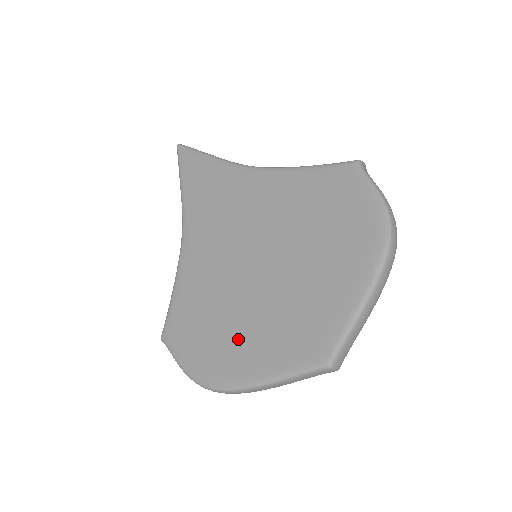
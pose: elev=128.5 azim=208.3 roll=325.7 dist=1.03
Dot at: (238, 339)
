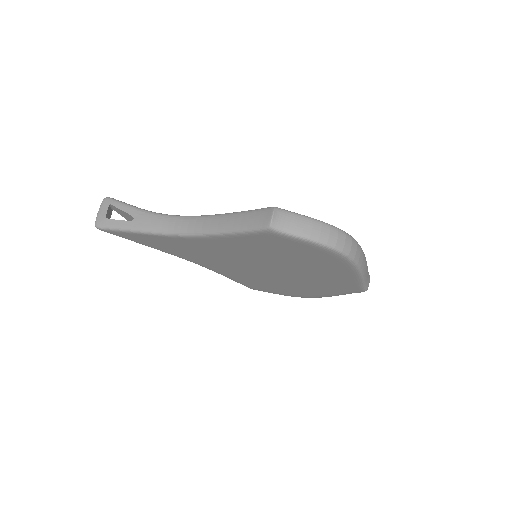
Dot at: (299, 289)
